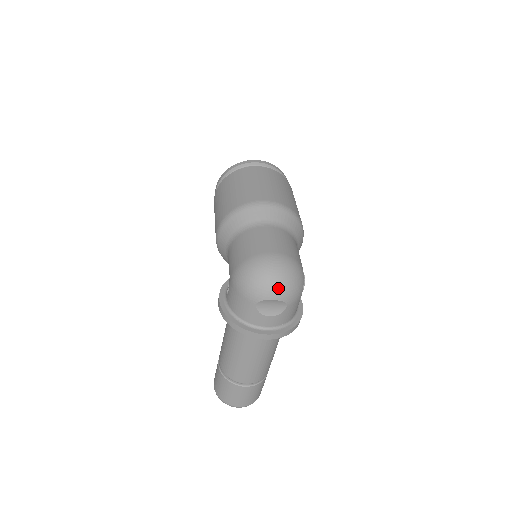
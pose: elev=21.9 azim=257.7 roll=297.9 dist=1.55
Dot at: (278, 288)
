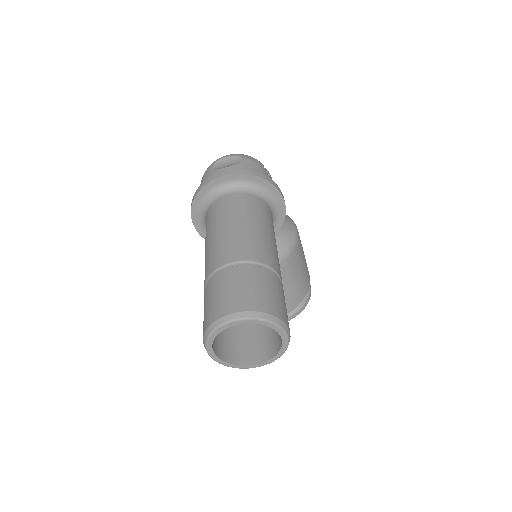
Dot at: occluded
